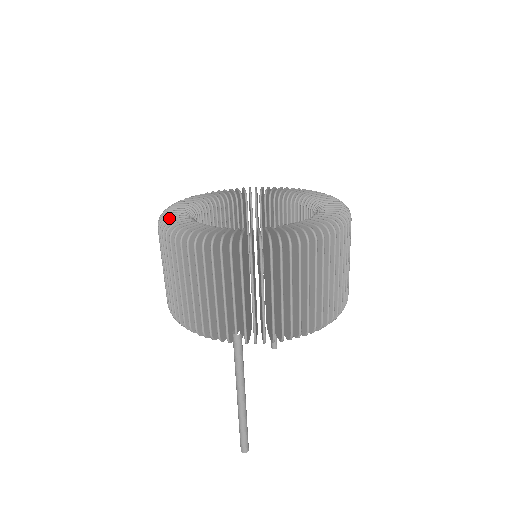
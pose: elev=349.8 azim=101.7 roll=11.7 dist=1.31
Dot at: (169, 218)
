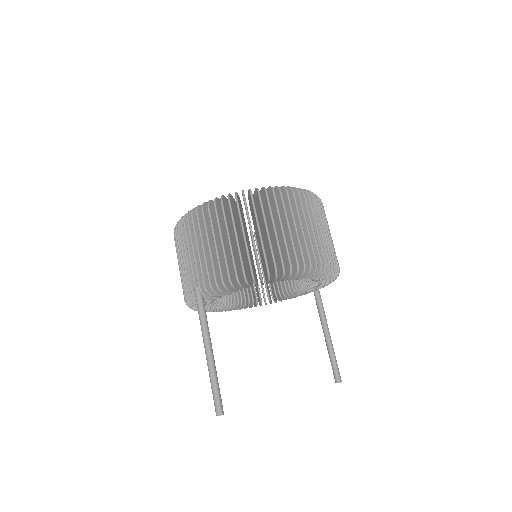
Dot at: occluded
